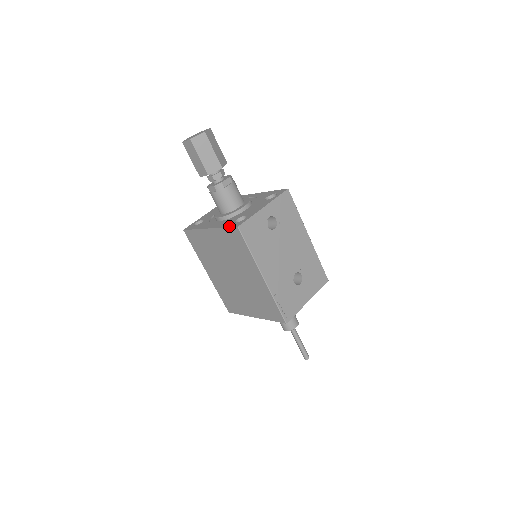
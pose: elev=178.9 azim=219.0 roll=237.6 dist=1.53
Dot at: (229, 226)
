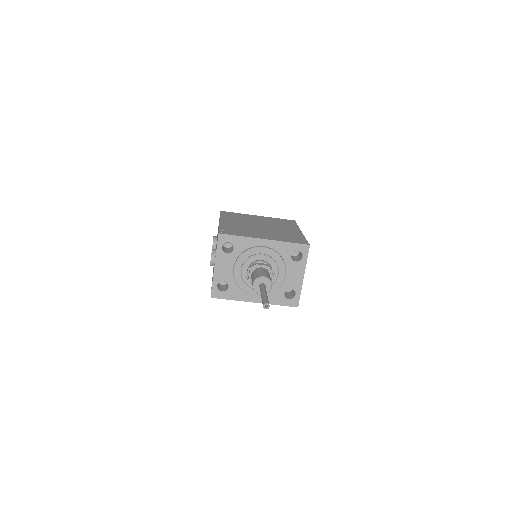
Dot at: occluded
